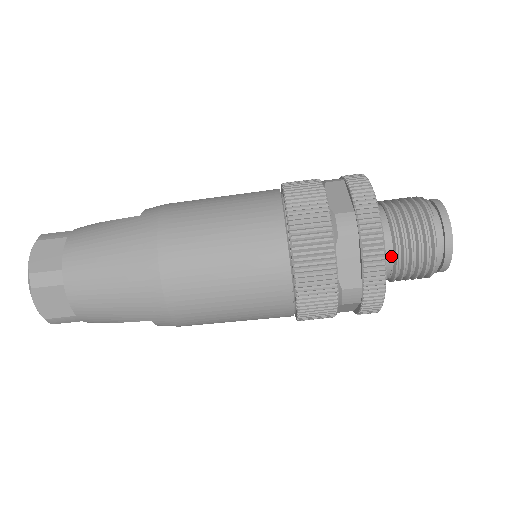
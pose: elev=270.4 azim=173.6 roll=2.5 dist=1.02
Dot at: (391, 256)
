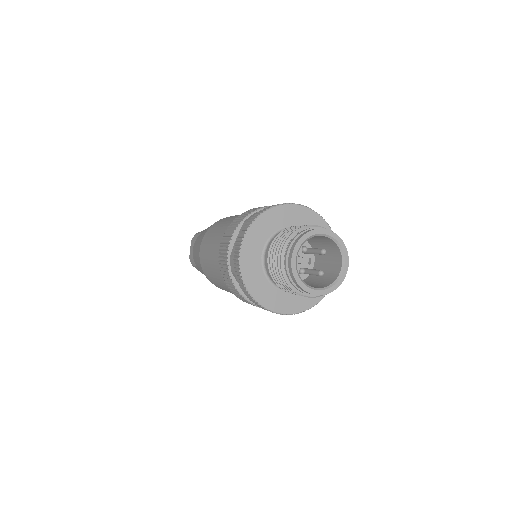
Dot at: (269, 252)
